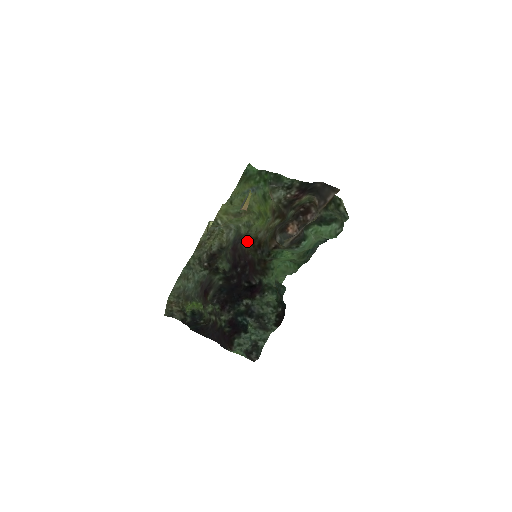
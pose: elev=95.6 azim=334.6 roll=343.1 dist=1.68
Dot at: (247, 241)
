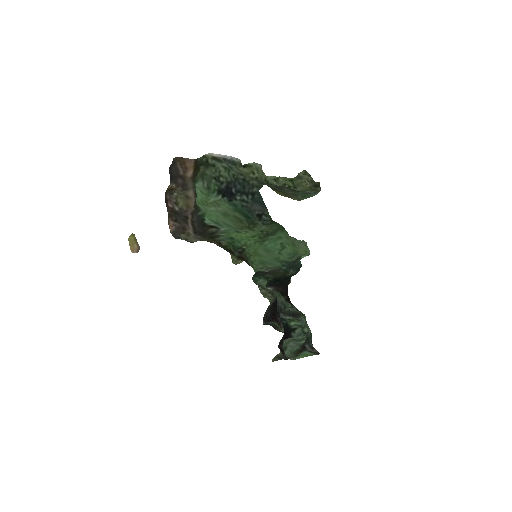
Dot at: occluded
